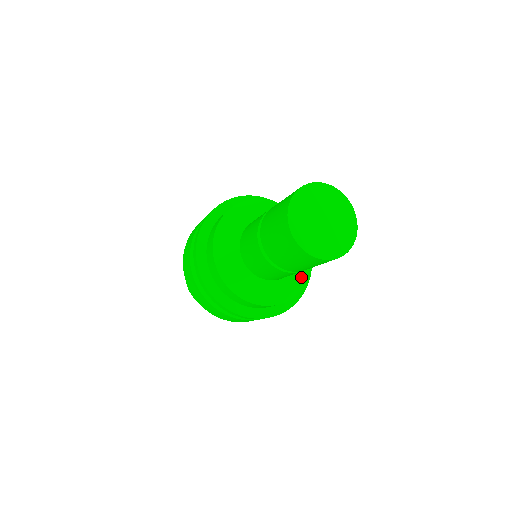
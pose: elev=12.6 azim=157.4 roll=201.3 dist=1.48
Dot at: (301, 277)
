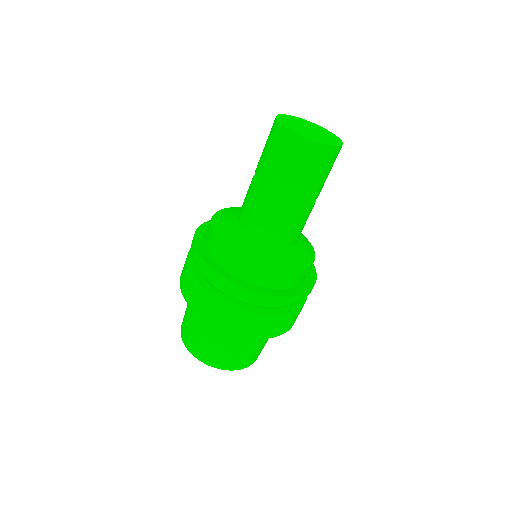
Dot at: (298, 260)
